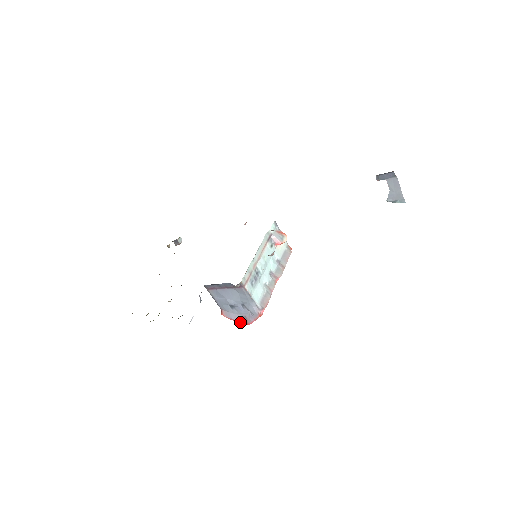
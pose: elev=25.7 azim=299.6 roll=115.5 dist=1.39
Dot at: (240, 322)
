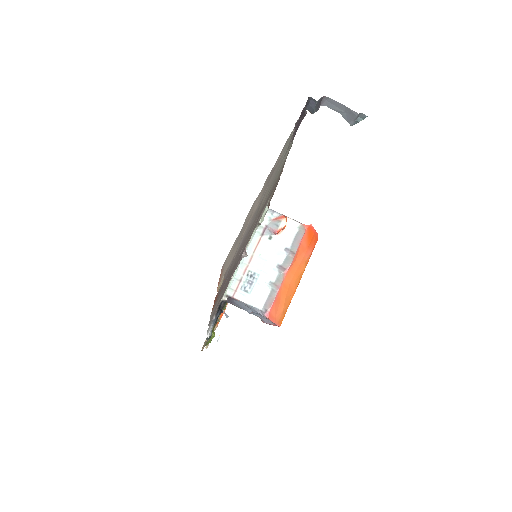
Dot at: (273, 325)
